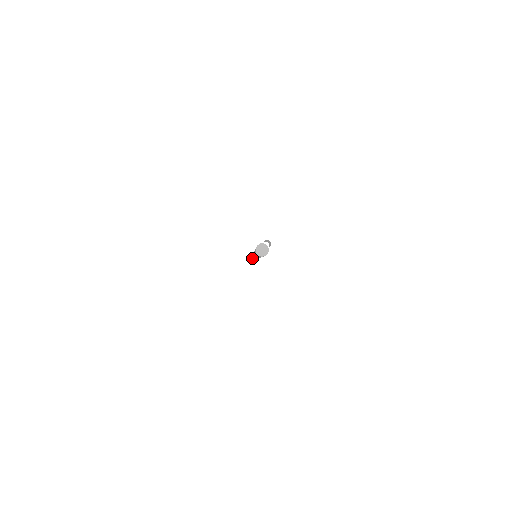
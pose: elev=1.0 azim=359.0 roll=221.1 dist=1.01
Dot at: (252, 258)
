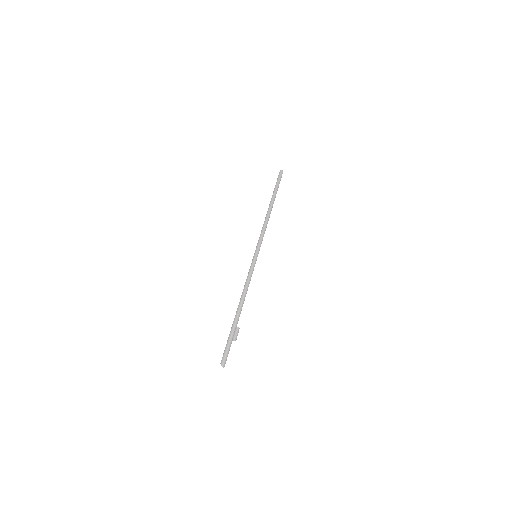
Dot at: (257, 245)
